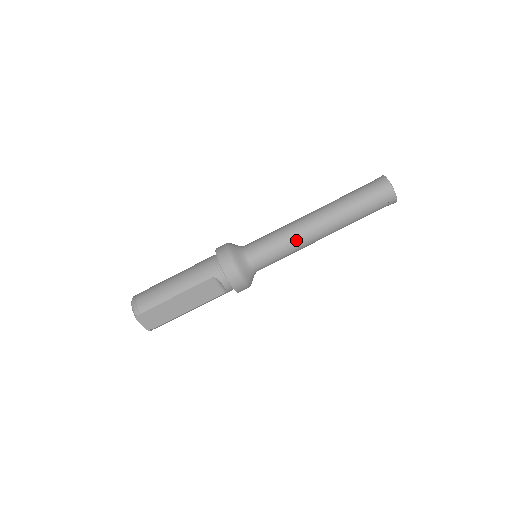
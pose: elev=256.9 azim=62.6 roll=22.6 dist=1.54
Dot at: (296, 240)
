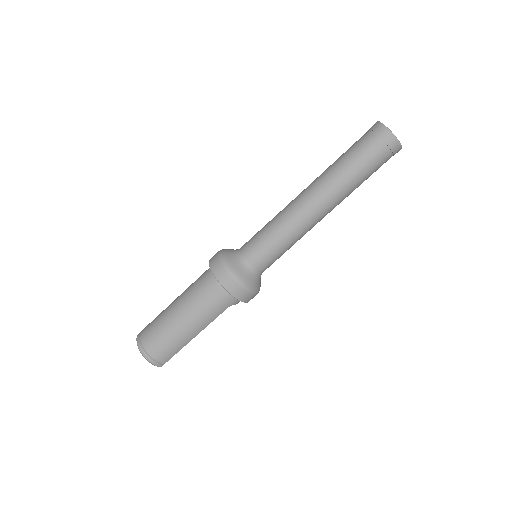
Dot at: (303, 235)
